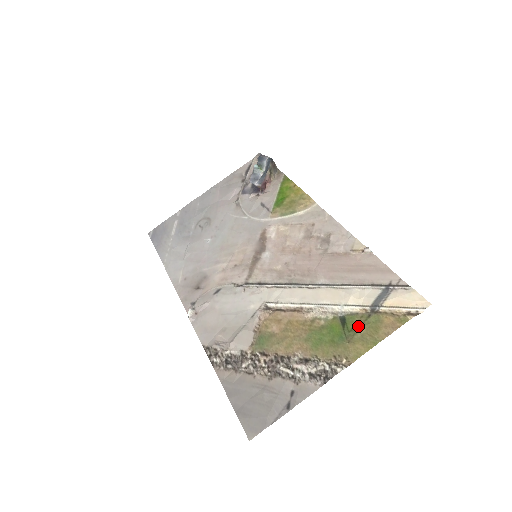
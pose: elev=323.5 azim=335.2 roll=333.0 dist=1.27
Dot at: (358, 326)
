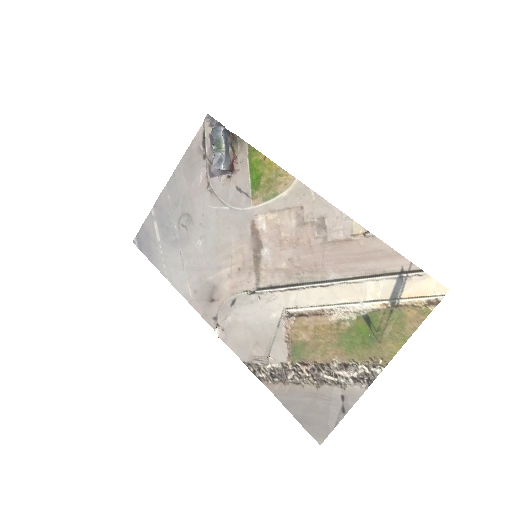
Dot at: (384, 324)
